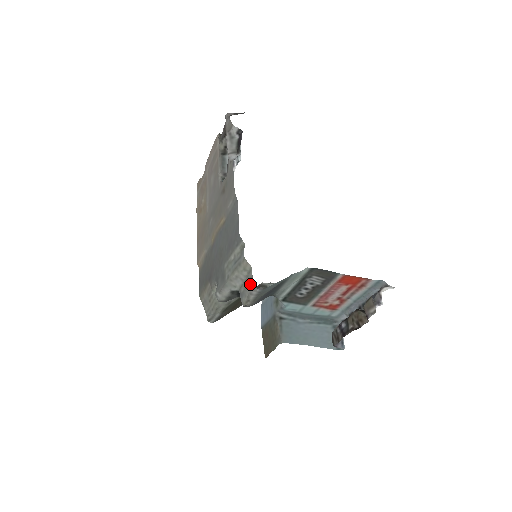
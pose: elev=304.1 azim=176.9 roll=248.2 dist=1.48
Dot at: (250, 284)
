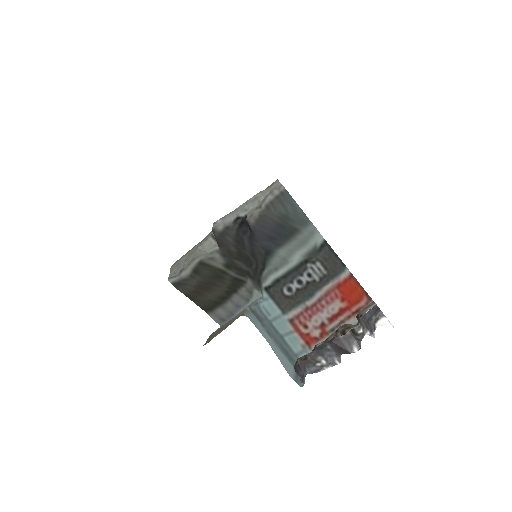
Dot at: occluded
